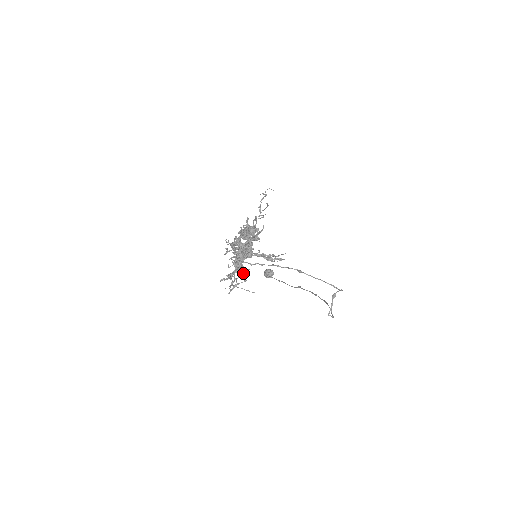
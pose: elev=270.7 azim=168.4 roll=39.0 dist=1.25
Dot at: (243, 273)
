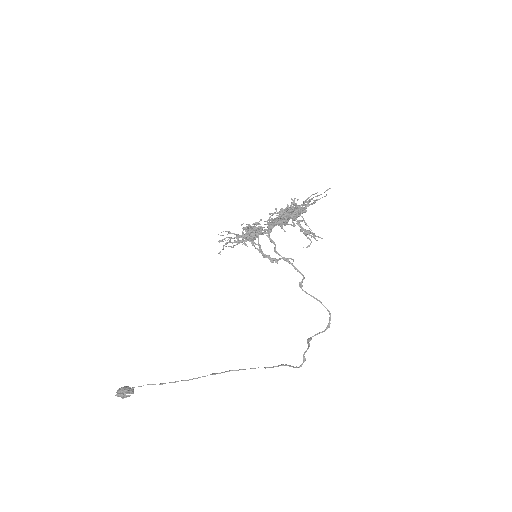
Dot at: (293, 219)
